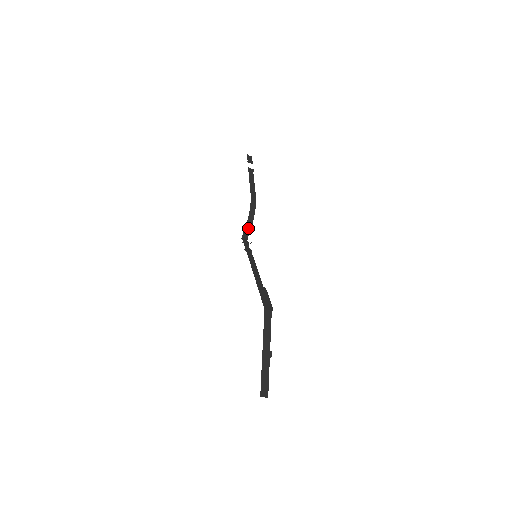
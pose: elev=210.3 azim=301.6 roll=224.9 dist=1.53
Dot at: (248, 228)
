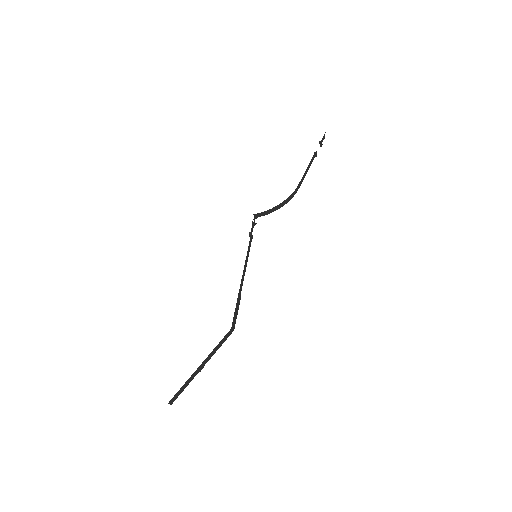
Dot at: (267, 212)
